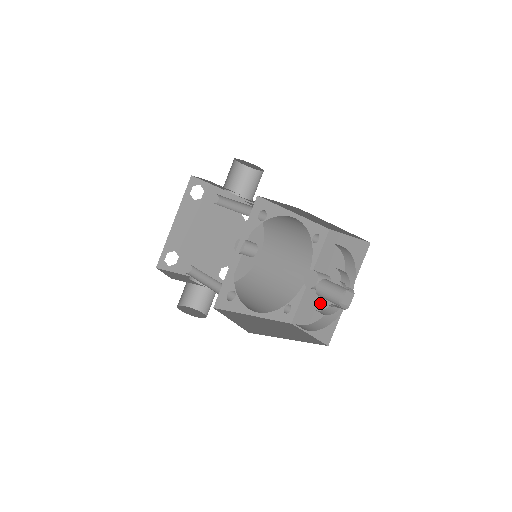
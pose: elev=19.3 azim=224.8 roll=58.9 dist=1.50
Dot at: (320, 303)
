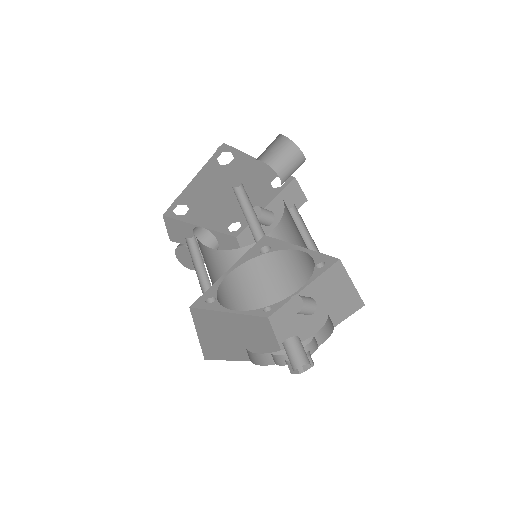
Dot at: (298, 321)
